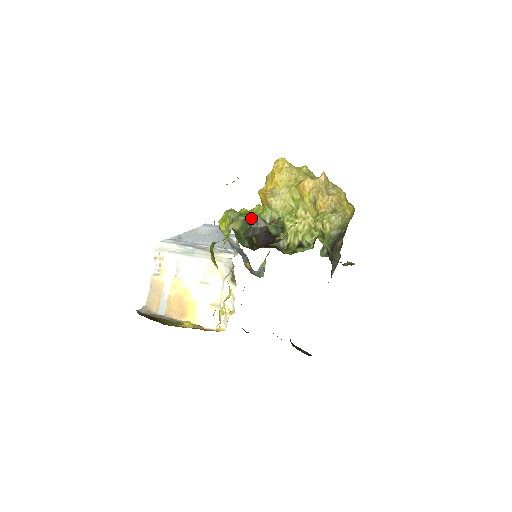
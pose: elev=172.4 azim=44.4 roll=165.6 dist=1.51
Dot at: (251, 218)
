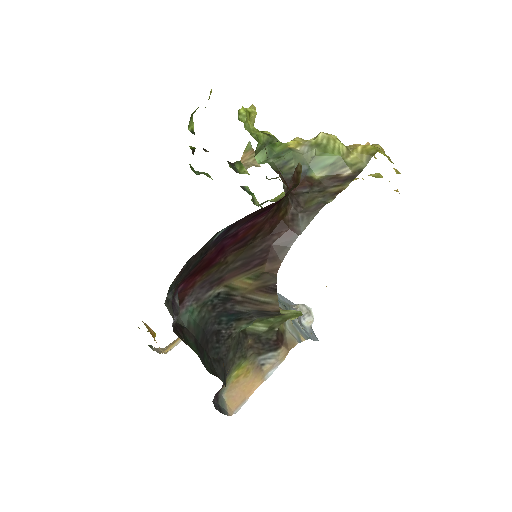
Dot at: occluded
